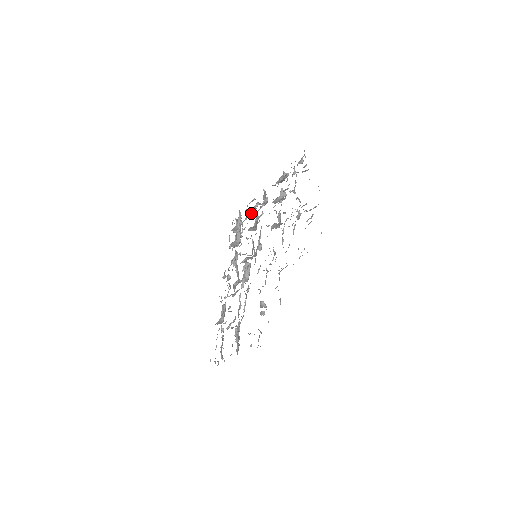
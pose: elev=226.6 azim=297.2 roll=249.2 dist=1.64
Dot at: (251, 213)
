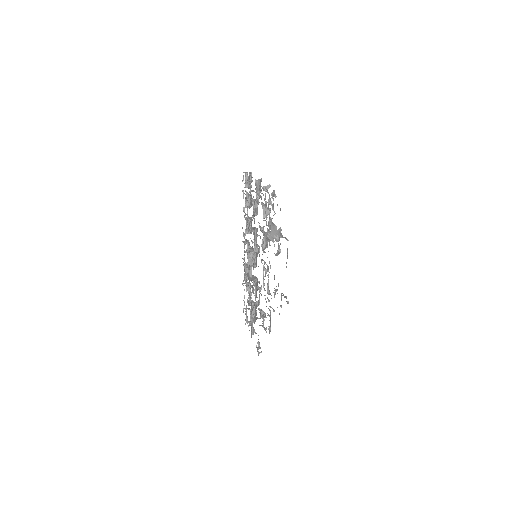
Dot at: occluded
